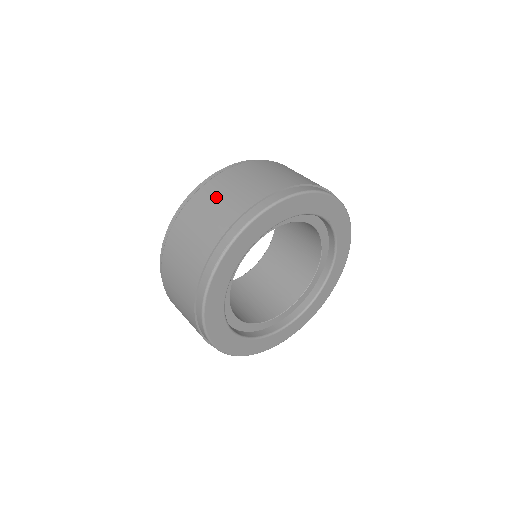
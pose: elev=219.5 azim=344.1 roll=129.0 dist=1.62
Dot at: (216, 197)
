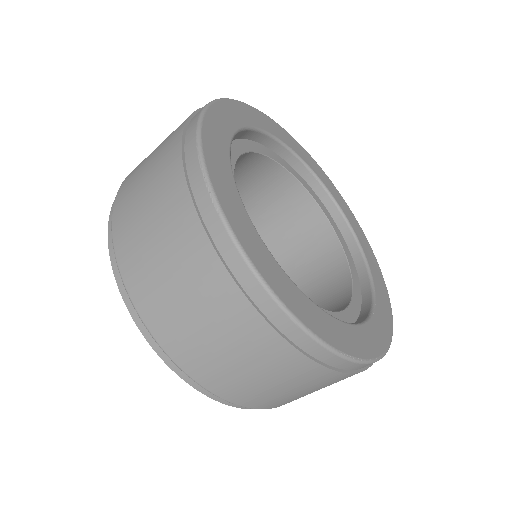
Dot at: (137, 184)
